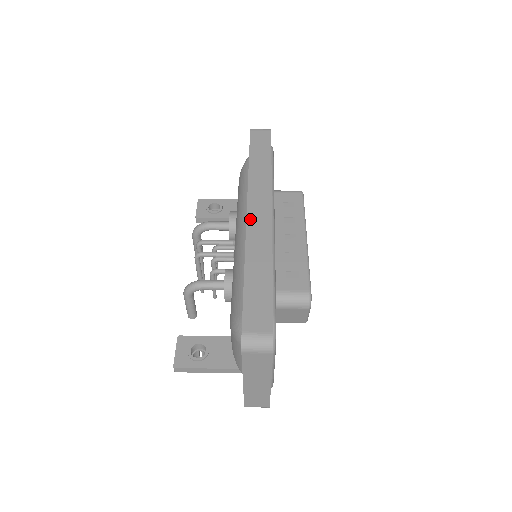
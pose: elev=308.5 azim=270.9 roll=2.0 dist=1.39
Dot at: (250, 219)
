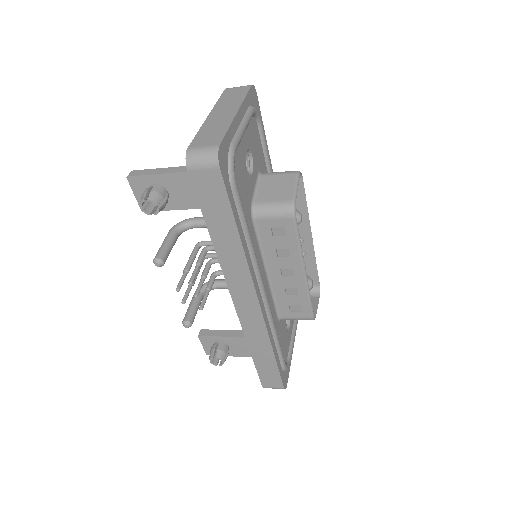
Dot at: occluded
